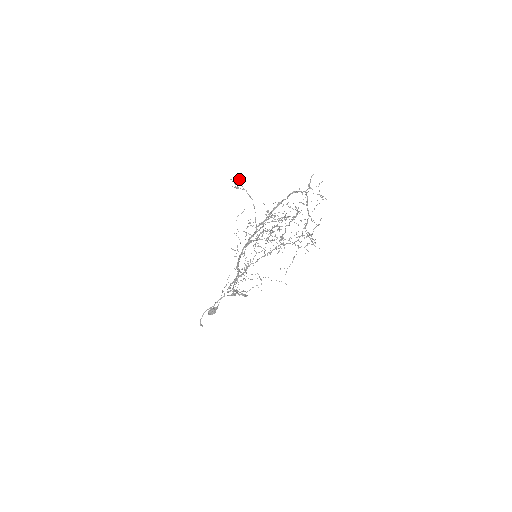
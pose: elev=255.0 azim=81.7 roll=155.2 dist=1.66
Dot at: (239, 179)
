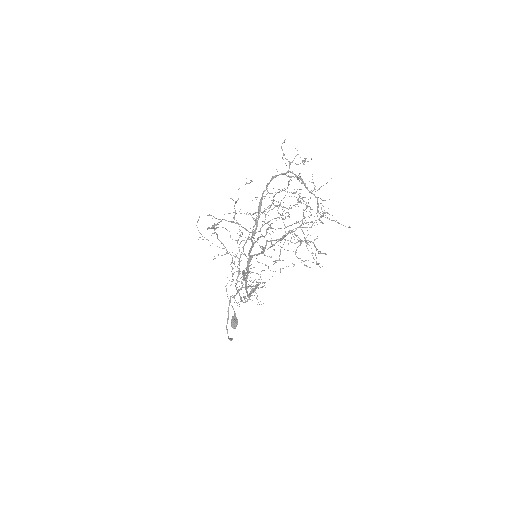
Dot at: (209, 215)
